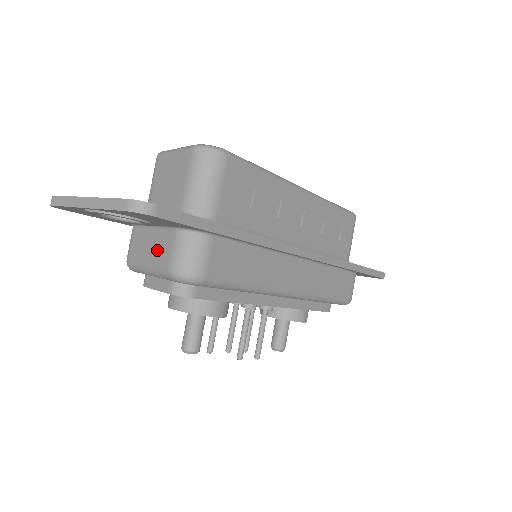
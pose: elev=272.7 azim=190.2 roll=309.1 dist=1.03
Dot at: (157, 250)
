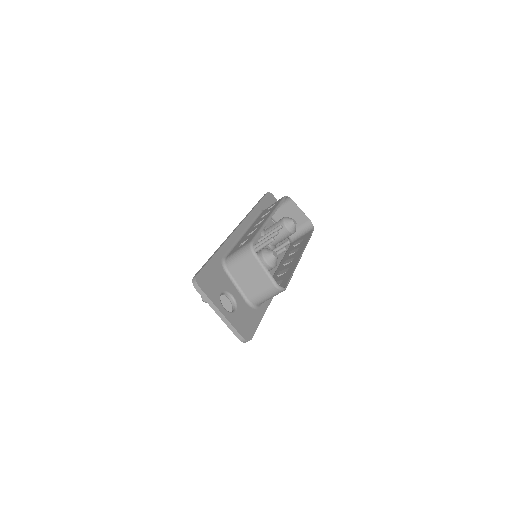
Dot at: (228, 303)
